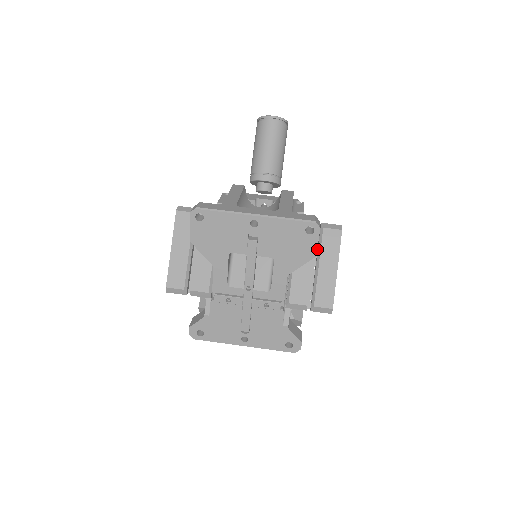
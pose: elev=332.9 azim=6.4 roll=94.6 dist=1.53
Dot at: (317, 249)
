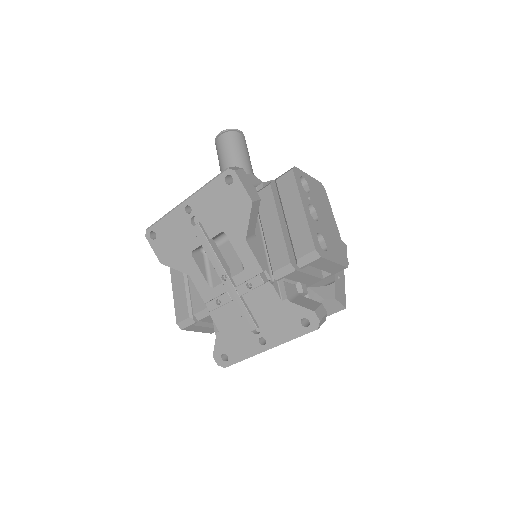
Dot at: occluded
